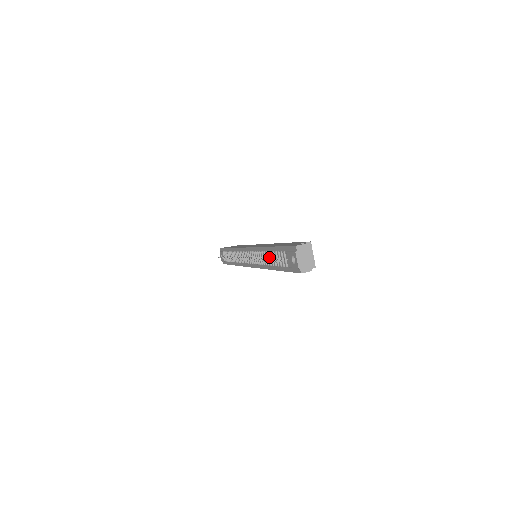
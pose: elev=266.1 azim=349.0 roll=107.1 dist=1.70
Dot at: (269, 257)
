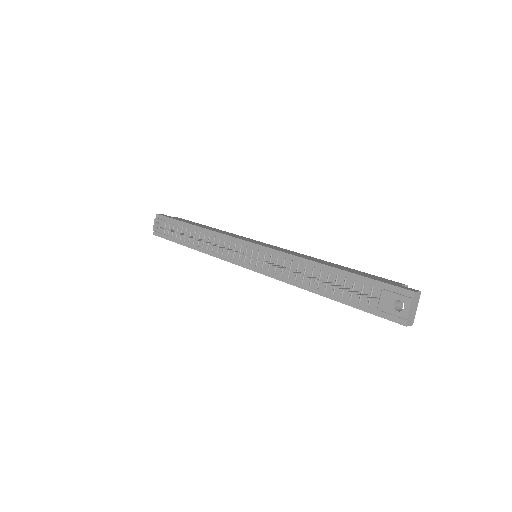
Dot at: (320, 277)
